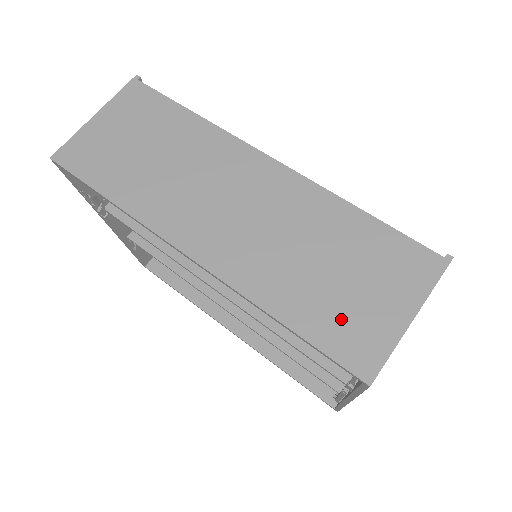
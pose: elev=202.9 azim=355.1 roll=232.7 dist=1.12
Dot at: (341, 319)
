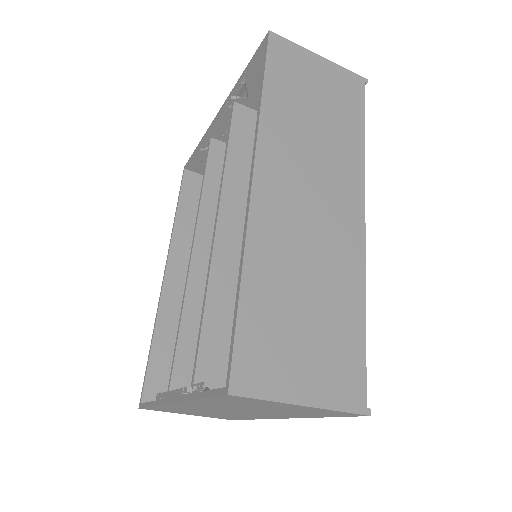
Dot at: (271, 339)
